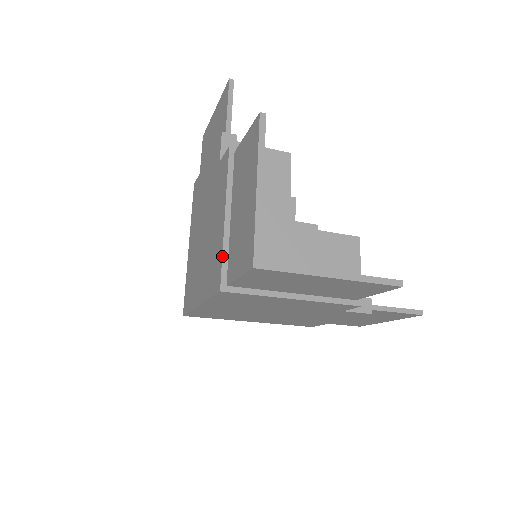
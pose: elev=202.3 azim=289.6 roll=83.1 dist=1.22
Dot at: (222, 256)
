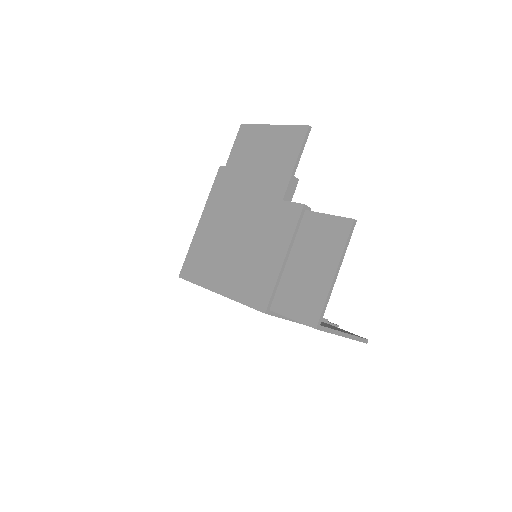
Dot at: (274, 289)
